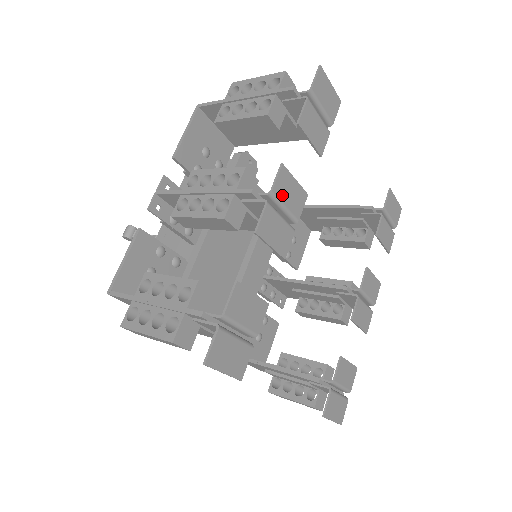
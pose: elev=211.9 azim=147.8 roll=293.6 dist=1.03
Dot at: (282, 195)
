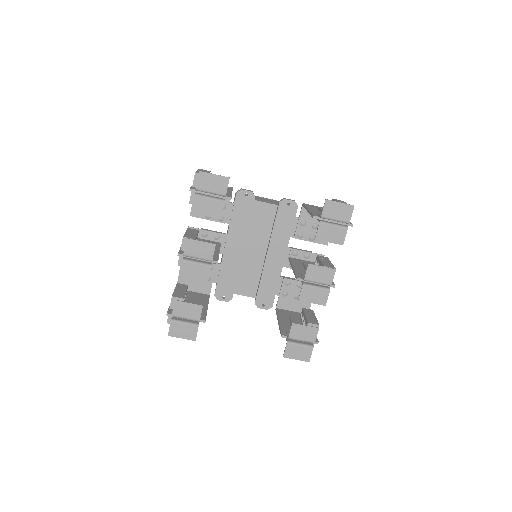
Dot at: (192, 253)
